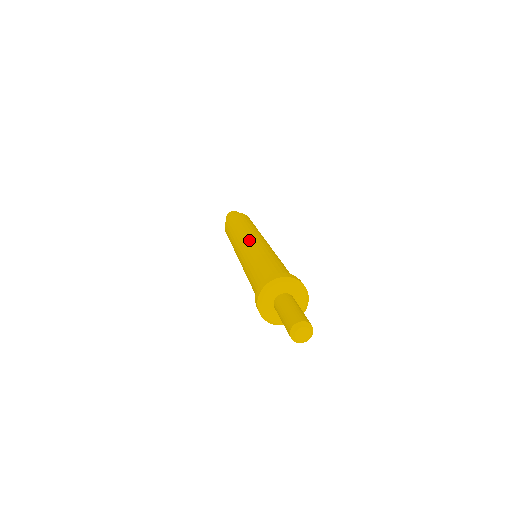
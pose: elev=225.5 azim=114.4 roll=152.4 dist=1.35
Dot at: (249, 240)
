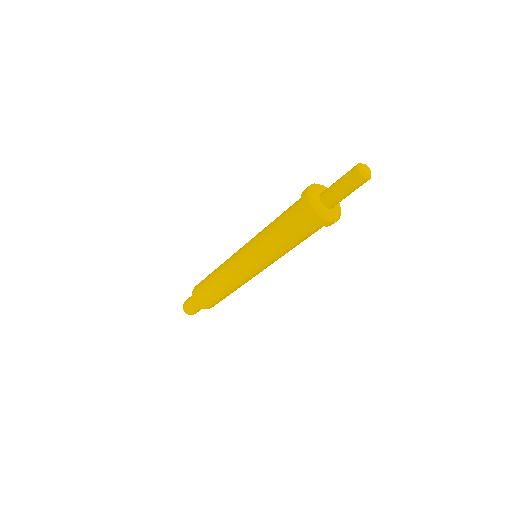
Dot at: occluded
